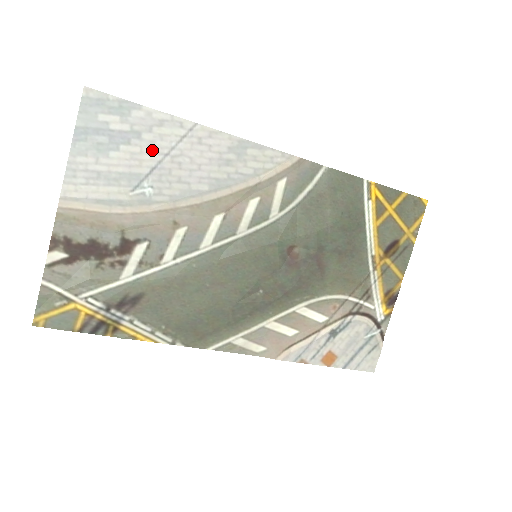
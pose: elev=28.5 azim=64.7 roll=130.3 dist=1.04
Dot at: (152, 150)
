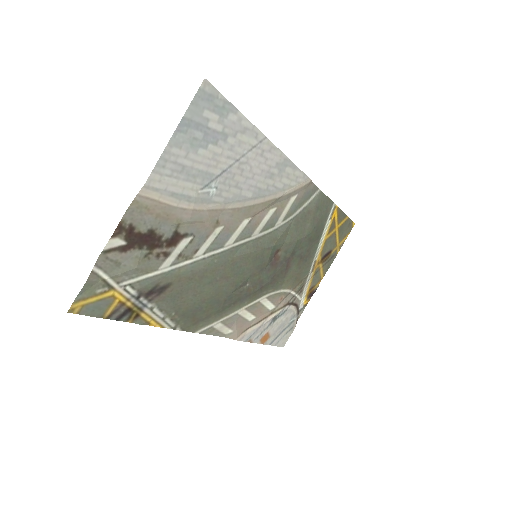
Dot at: (229, 154)
